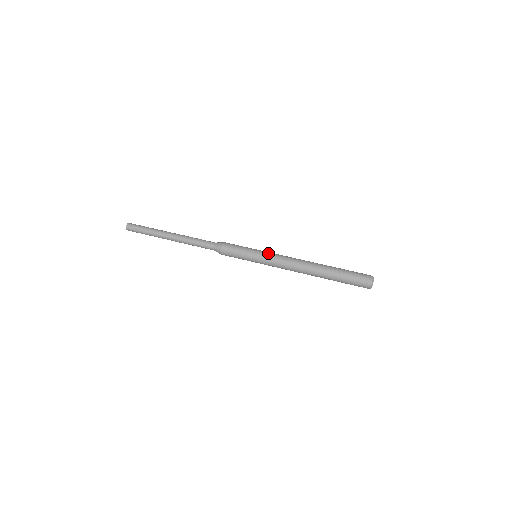
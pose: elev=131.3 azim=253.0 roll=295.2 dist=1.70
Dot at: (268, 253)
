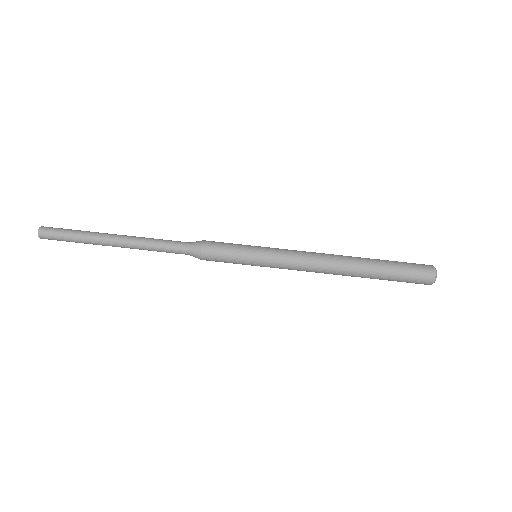
Dot at: (275, 256)
